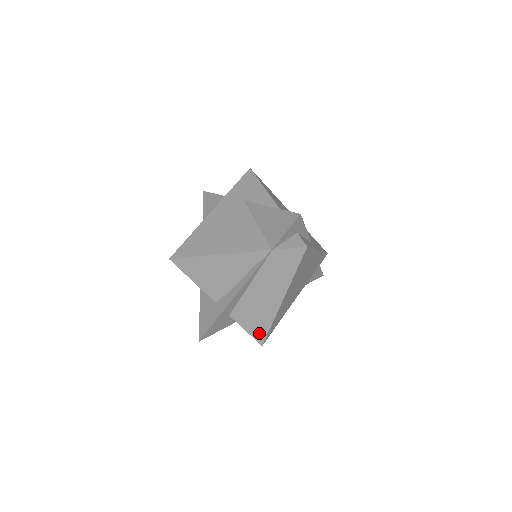
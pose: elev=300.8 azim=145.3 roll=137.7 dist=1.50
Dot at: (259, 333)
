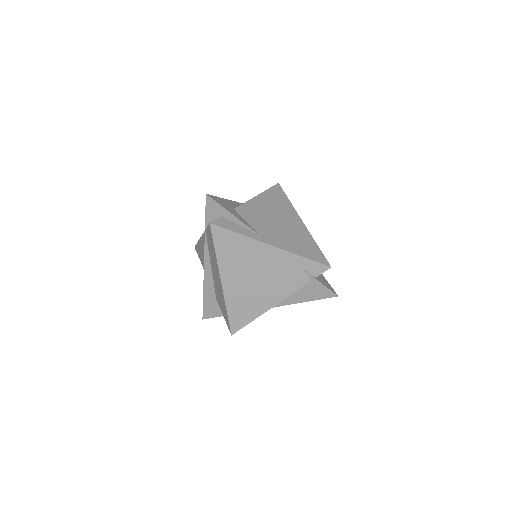
Dot at: (227, 320)
